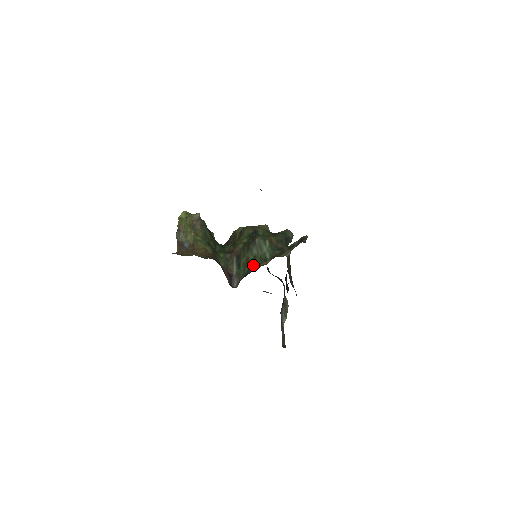
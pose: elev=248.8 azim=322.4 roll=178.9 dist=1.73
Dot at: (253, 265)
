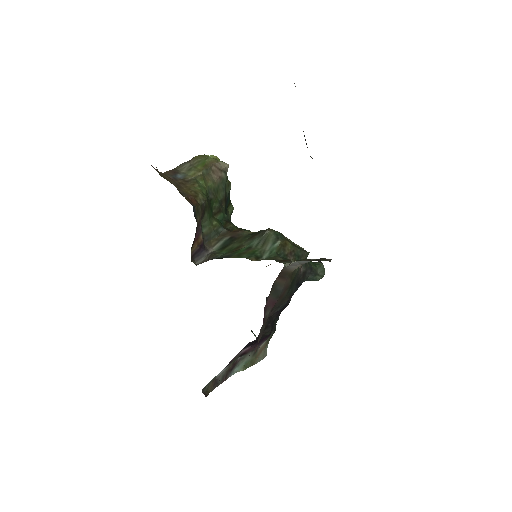
Dot at: (238, 253)
